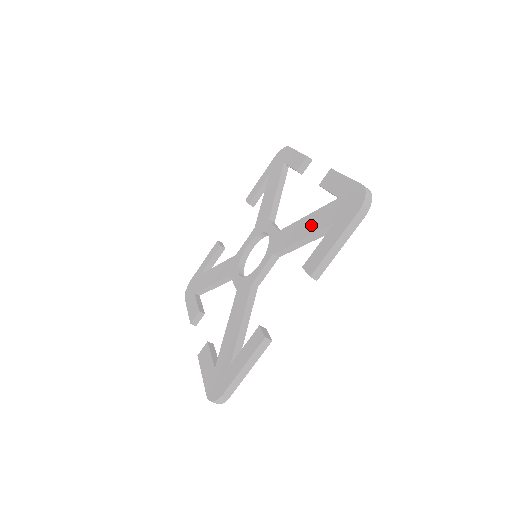
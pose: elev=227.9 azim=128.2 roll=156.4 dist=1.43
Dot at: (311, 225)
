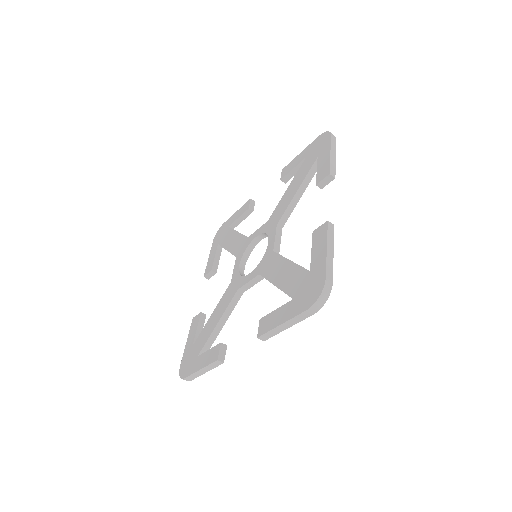
Dot at: (298, 181)
